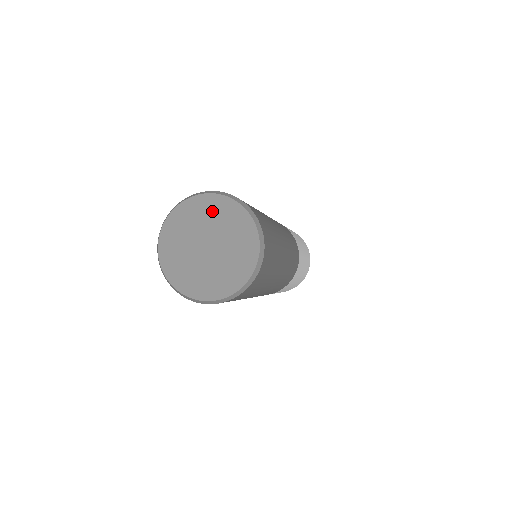
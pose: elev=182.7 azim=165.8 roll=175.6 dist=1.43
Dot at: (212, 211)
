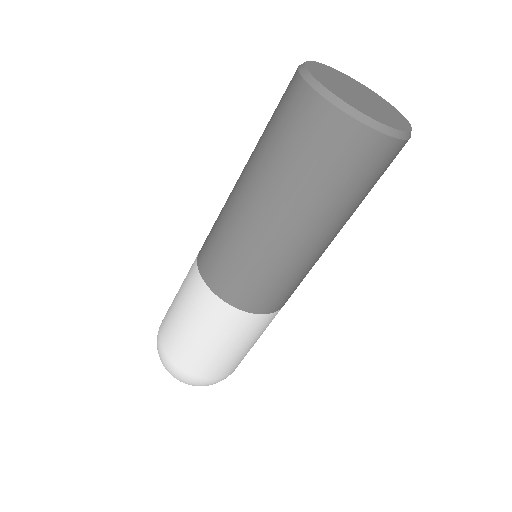
Dot at: (356, 84)
